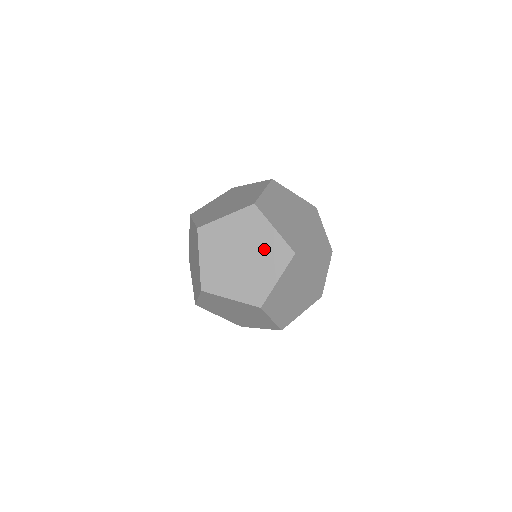
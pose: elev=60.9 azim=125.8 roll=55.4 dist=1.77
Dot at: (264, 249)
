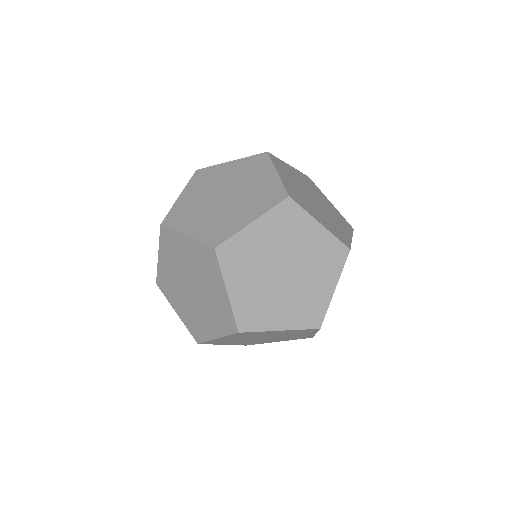
Dot at: (283, 334)
